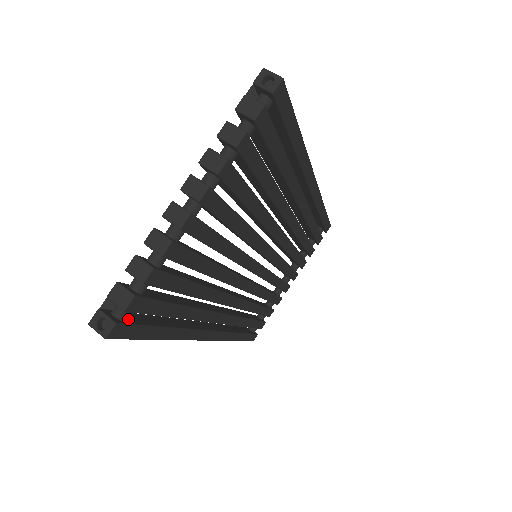
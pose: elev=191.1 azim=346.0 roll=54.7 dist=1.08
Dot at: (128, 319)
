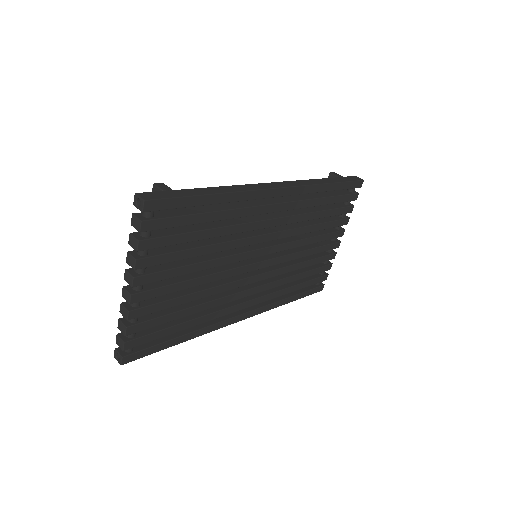
Dot at: (137, 347)
